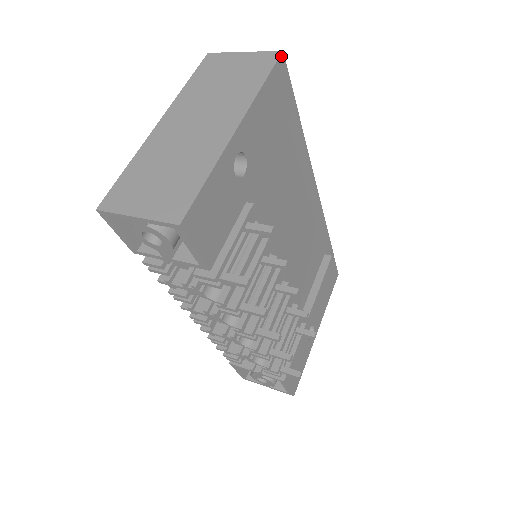
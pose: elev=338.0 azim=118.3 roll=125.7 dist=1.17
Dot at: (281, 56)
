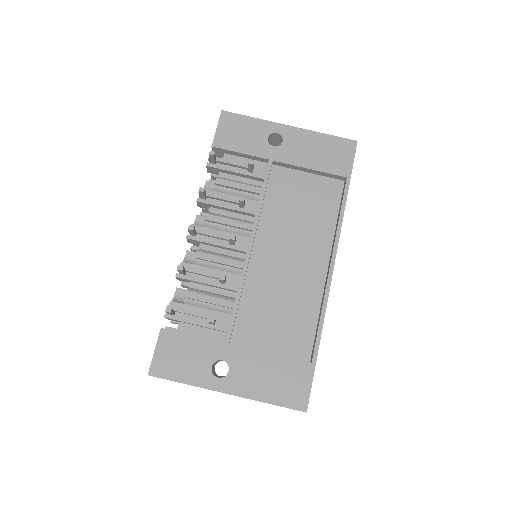
Dot at: (354, 141)
